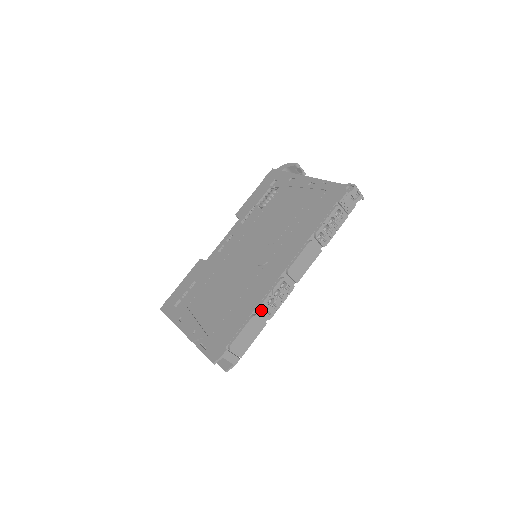
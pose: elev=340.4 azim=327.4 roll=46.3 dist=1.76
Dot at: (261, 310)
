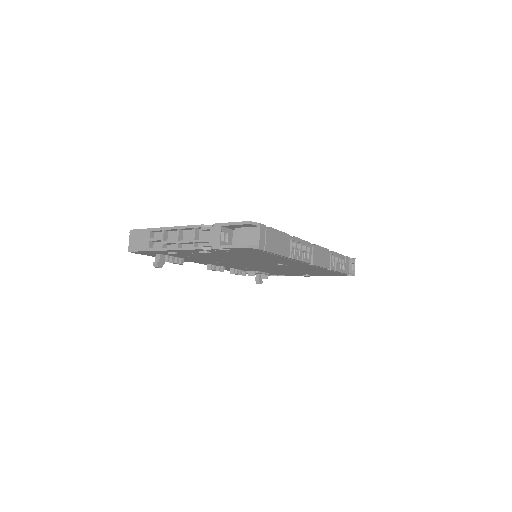
Dot at: occluded
